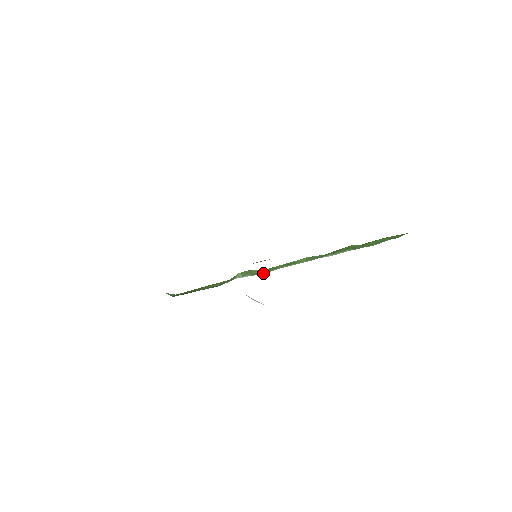
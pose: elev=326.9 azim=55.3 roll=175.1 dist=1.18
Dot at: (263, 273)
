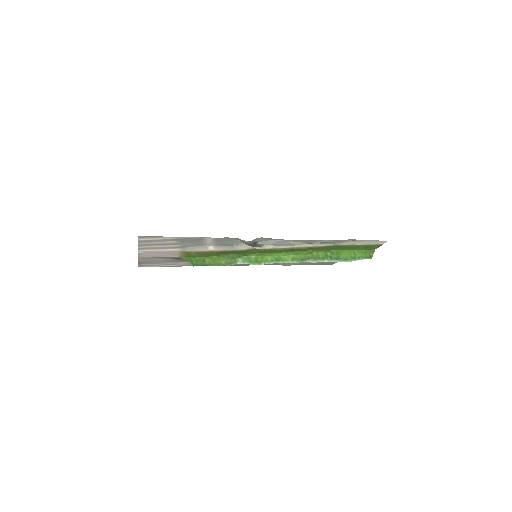
Dot at: (259, 264)
